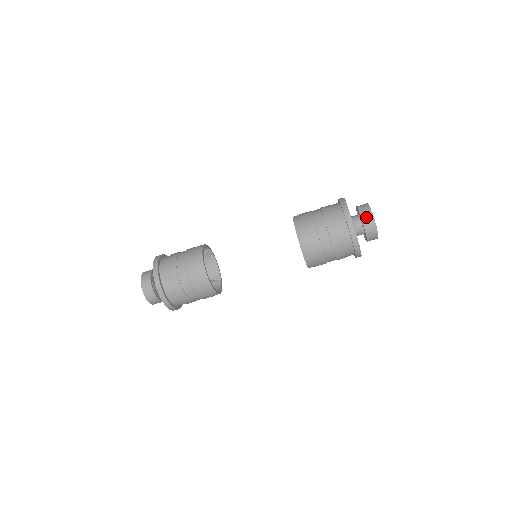
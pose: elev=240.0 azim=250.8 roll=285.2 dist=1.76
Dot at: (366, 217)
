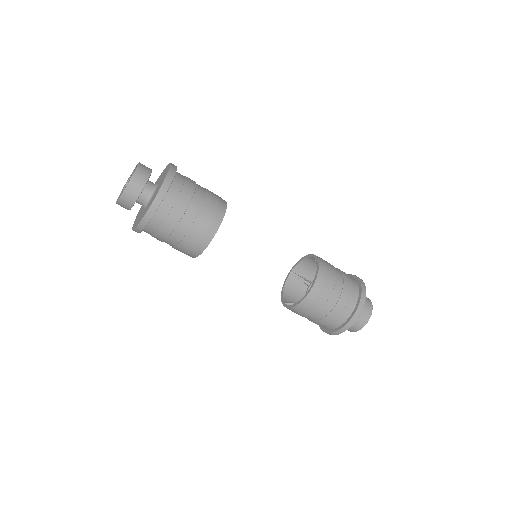
Dot at: (359, 324)
